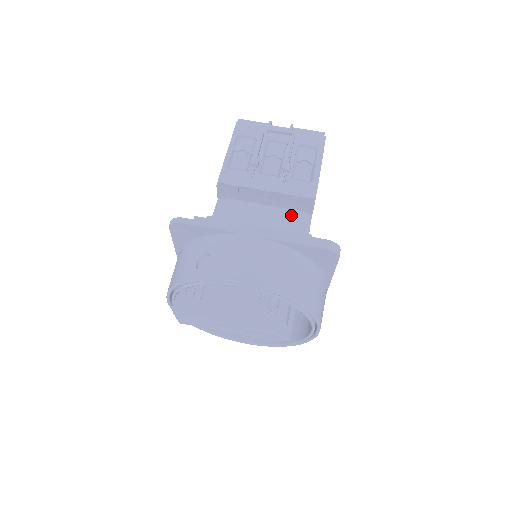
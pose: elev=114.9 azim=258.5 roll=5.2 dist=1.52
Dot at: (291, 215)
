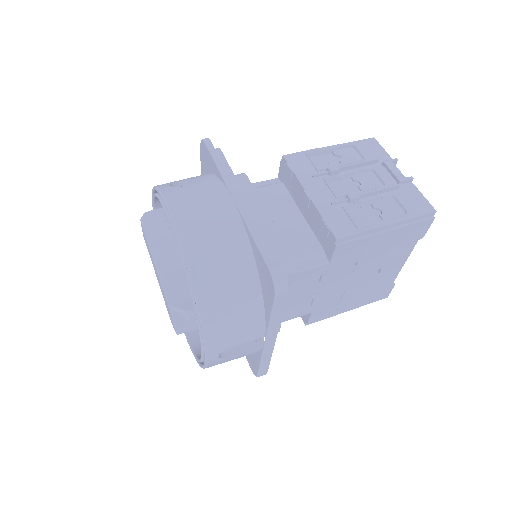
Dot at: (310, 242)
